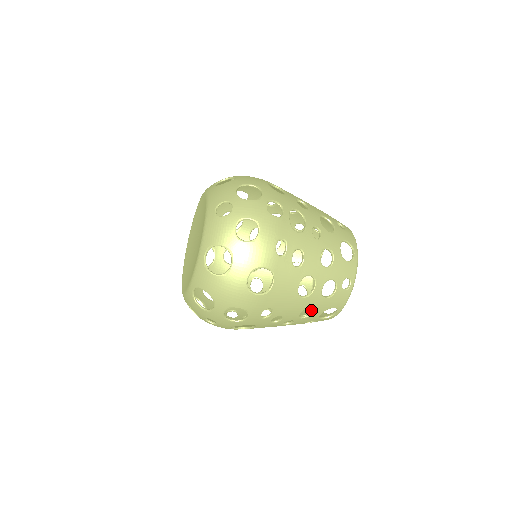
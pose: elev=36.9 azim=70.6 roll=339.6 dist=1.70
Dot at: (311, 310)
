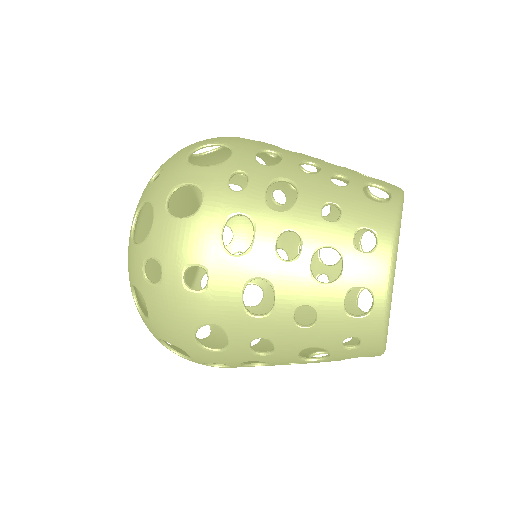
Dot at: occluded
